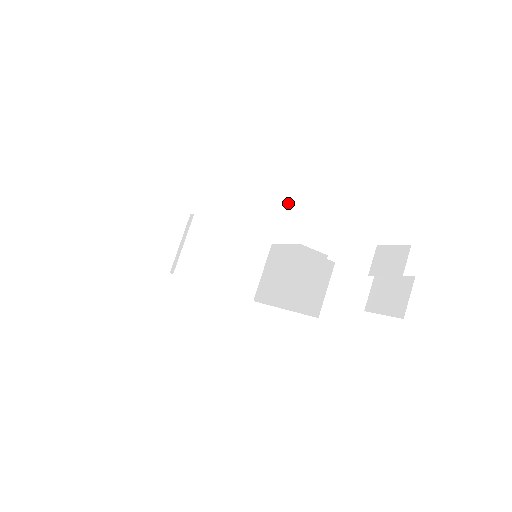
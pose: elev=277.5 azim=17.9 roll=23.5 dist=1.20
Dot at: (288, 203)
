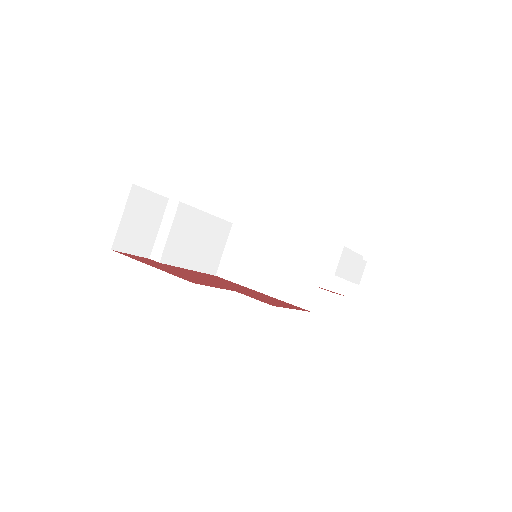
Dot at: (345, 250)
